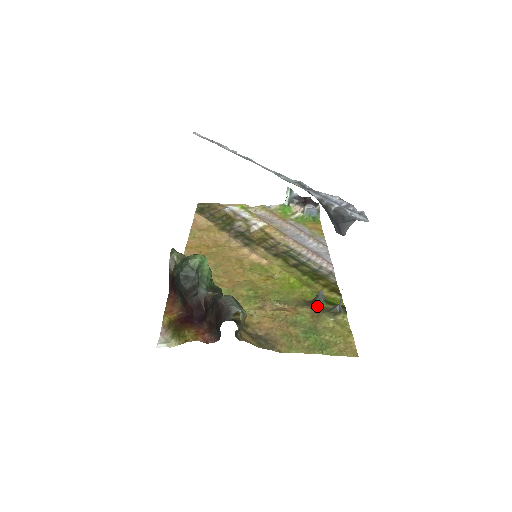
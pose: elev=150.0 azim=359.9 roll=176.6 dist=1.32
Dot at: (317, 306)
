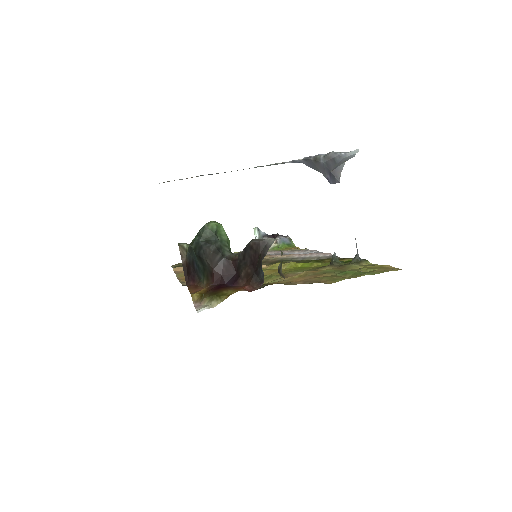
Dot at: (337, 264)
